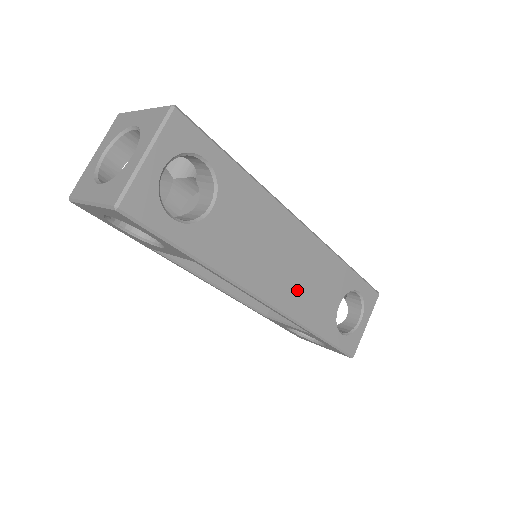
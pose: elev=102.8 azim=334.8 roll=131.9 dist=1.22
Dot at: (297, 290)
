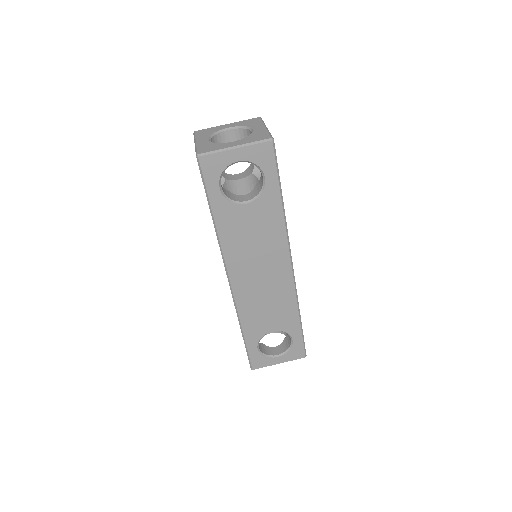
Dot at: (253, 294)
